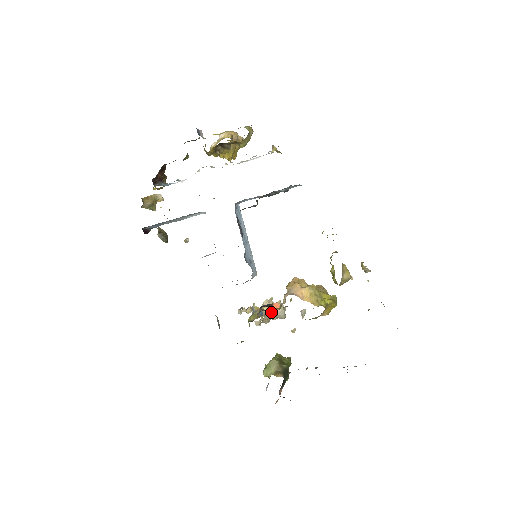
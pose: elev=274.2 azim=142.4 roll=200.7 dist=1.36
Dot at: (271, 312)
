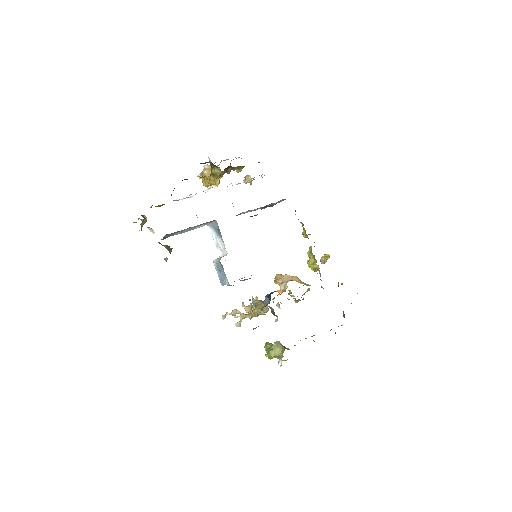
Dot at: occluded
